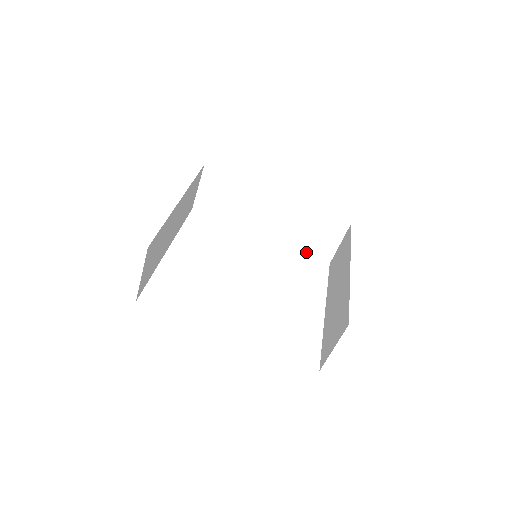
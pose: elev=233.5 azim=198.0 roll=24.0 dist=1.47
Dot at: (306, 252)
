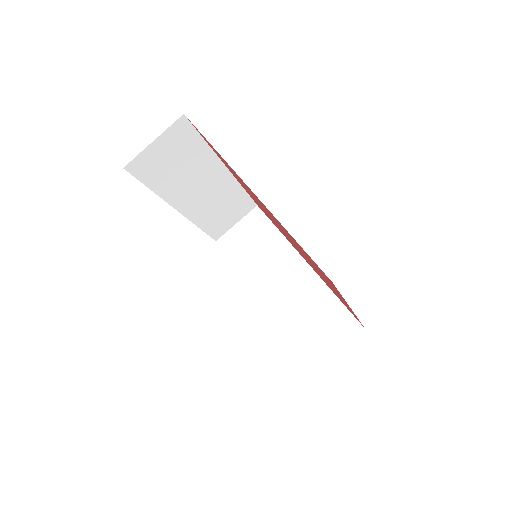
Dot at: (297, 342)
